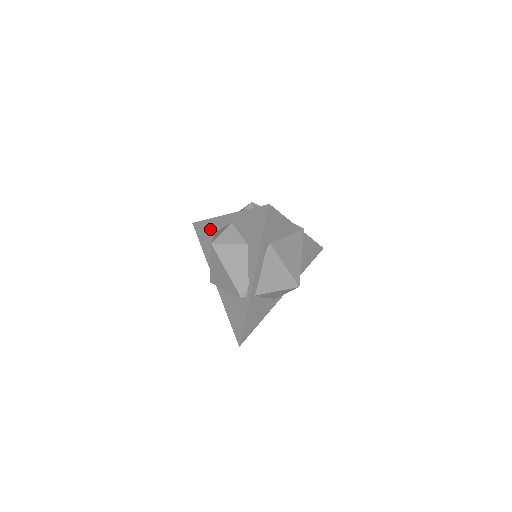
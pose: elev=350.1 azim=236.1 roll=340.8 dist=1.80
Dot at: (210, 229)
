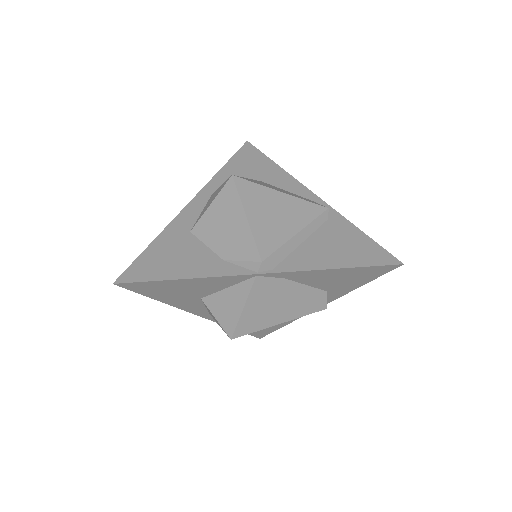
Dot at: (175, 239)
